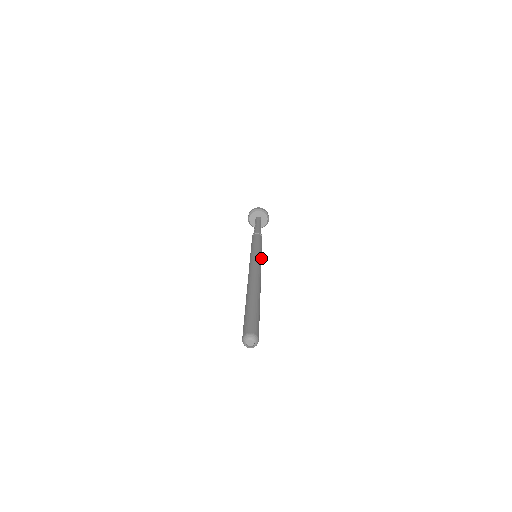
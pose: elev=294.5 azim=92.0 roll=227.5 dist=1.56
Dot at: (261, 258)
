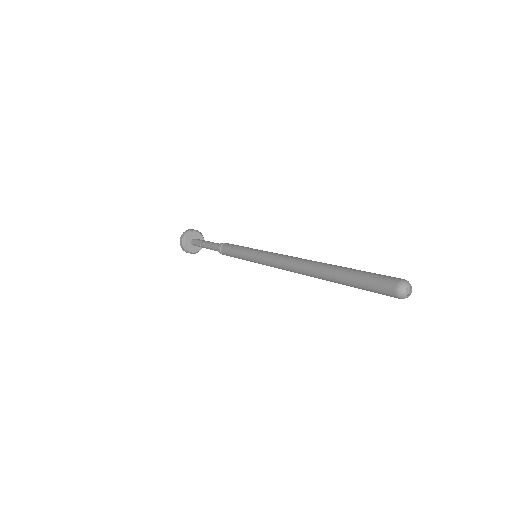
Dot at: occluded
